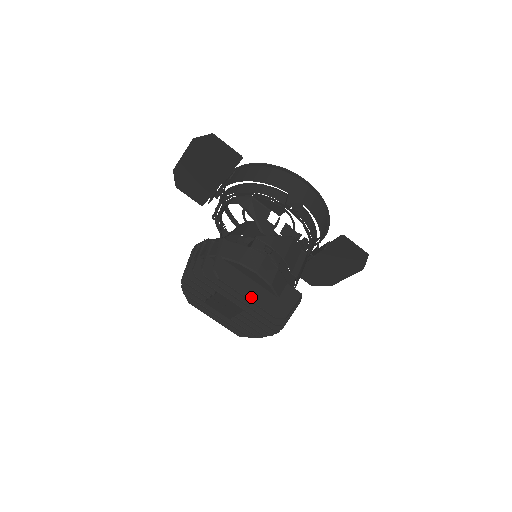
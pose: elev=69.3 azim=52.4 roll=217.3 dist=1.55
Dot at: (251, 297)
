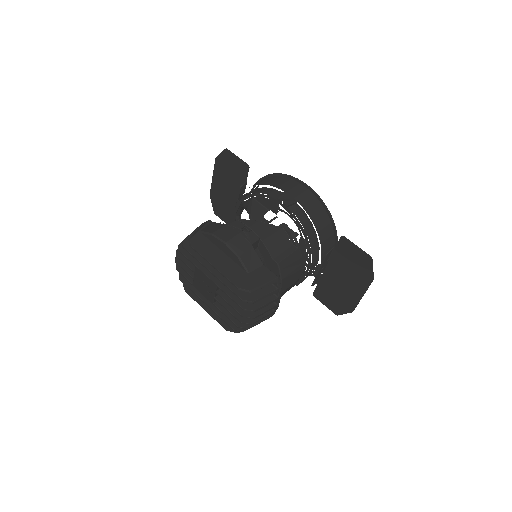
Dot at: (218, 266)
